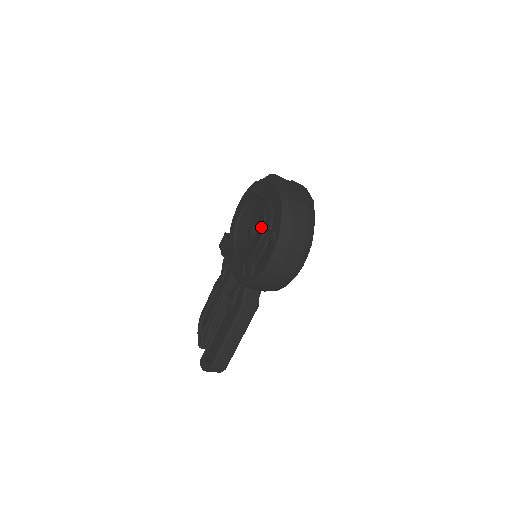
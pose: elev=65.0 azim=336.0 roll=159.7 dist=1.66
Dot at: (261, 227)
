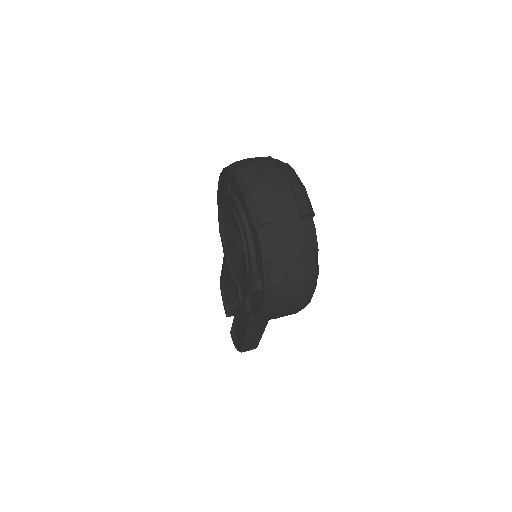
Dot at: occluded
